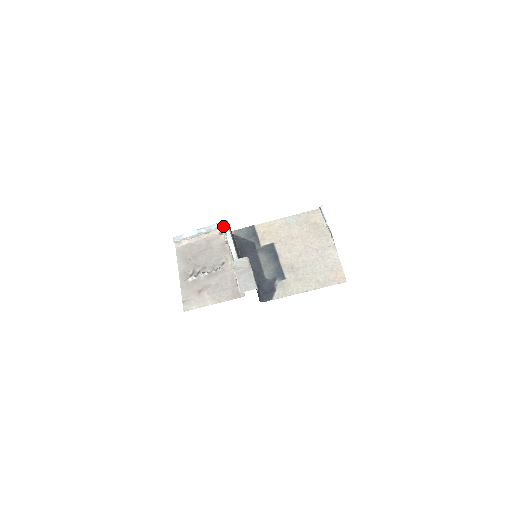
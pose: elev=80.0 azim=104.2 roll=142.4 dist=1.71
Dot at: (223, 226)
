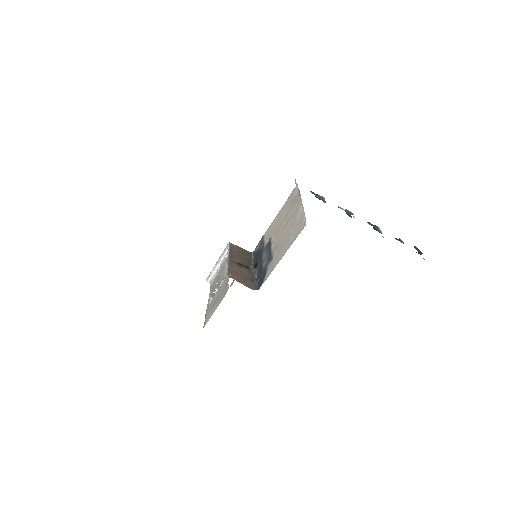
Dot at: occluded
